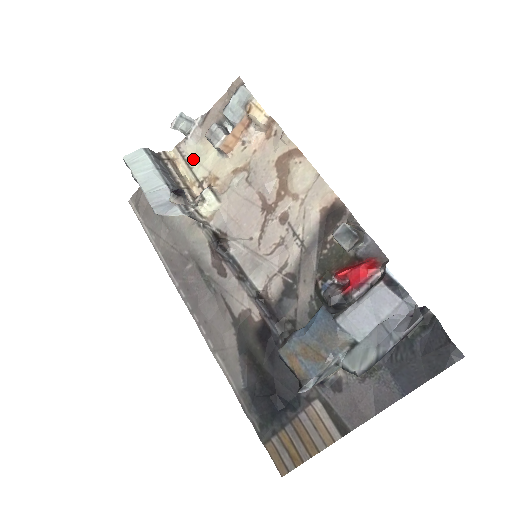
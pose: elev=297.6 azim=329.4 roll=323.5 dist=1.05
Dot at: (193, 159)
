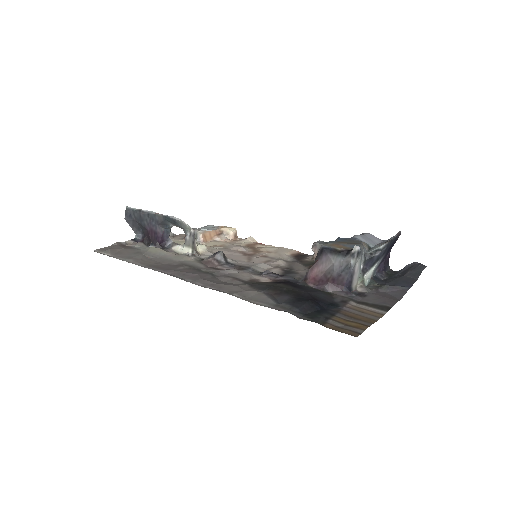
Dot at: occluded
